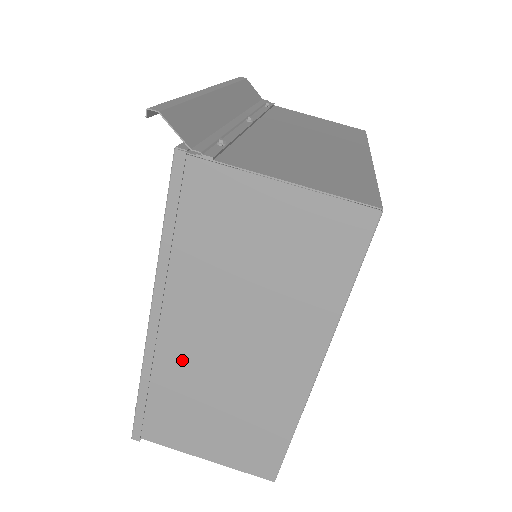
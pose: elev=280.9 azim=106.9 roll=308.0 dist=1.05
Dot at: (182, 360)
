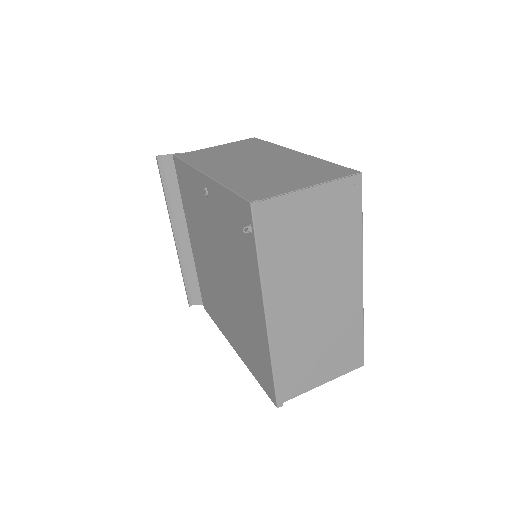
Dot at: (236, 174)
